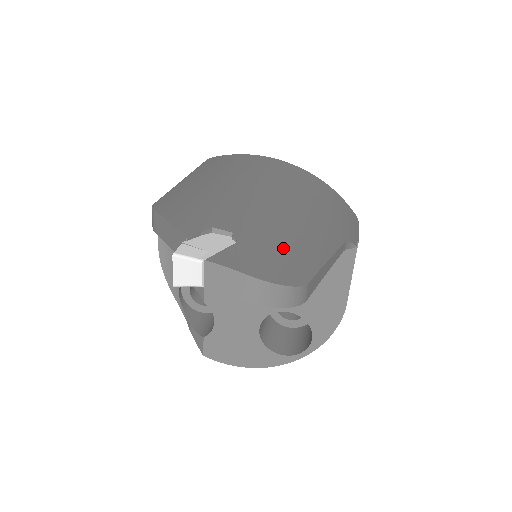
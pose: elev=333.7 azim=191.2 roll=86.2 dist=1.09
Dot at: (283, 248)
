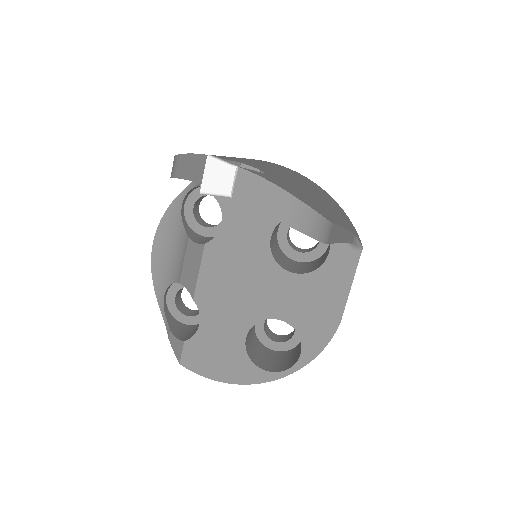
Dot at: (307, 196)
